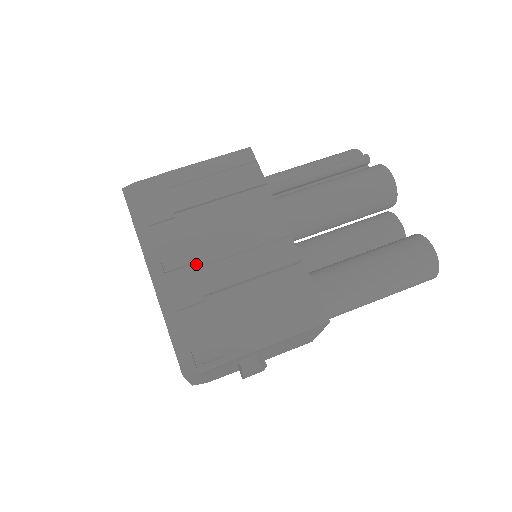
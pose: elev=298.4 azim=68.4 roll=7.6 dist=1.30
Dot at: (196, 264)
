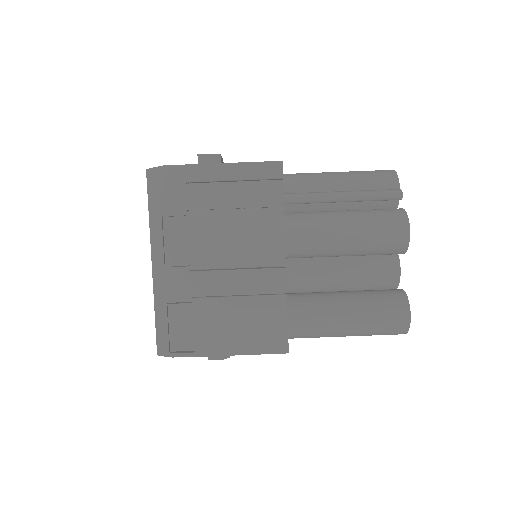
Dot at: (194, 267)
